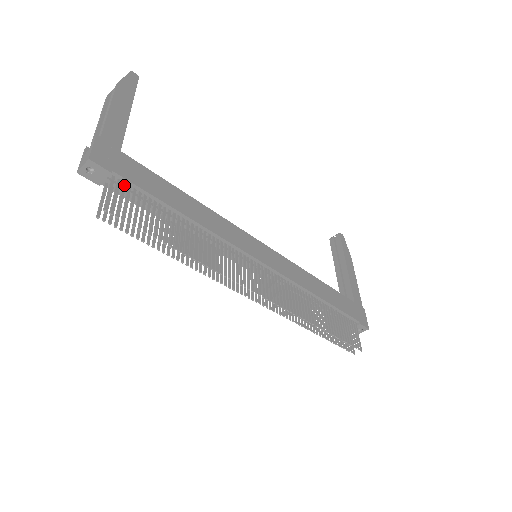
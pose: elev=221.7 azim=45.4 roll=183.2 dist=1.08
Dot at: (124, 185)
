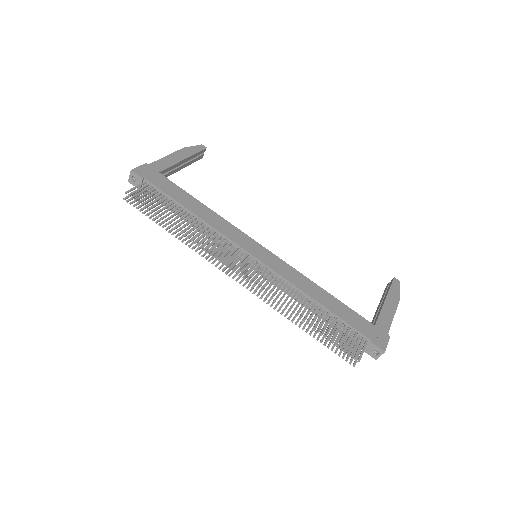
Dot at: (150, 187)
